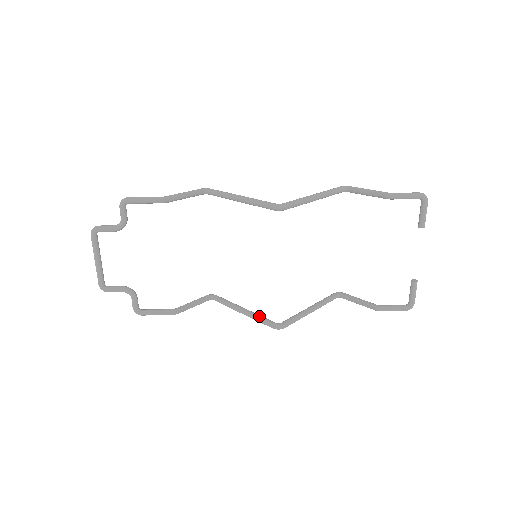
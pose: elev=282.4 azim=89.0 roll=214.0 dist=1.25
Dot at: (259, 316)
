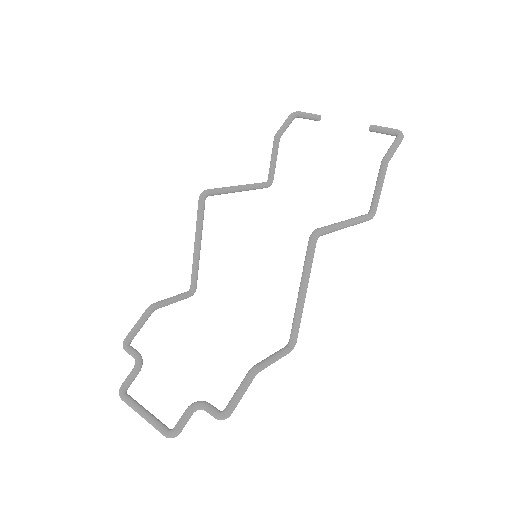
Dot at: occluded
